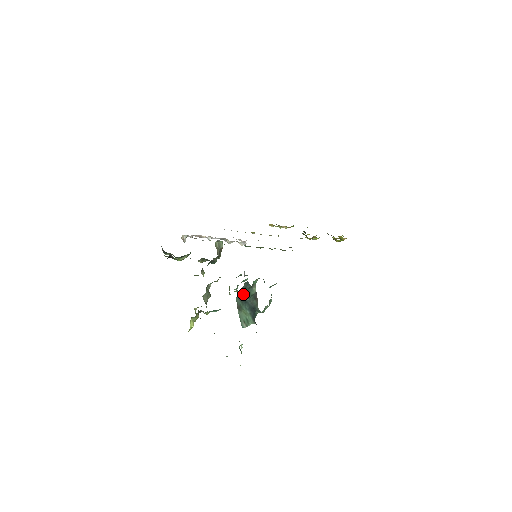
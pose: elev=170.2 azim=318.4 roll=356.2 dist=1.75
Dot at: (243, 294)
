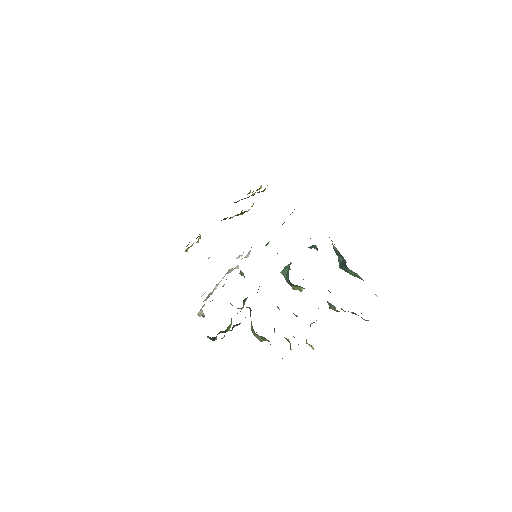
Dot at: (339, 259)
